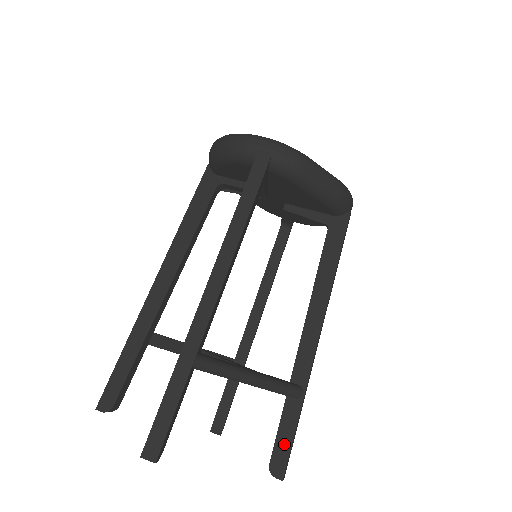
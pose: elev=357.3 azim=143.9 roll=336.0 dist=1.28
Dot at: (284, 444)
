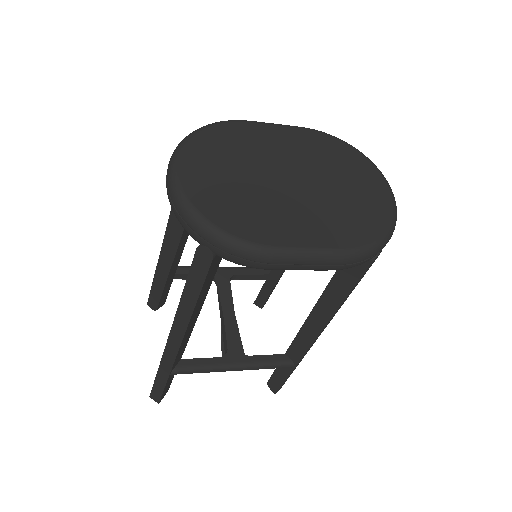
Dot at: (278, 381)
